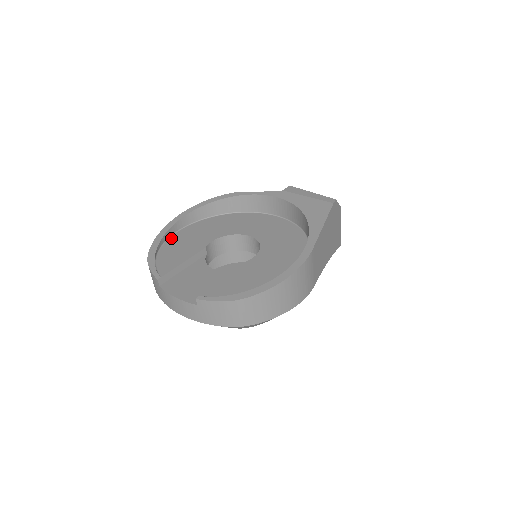
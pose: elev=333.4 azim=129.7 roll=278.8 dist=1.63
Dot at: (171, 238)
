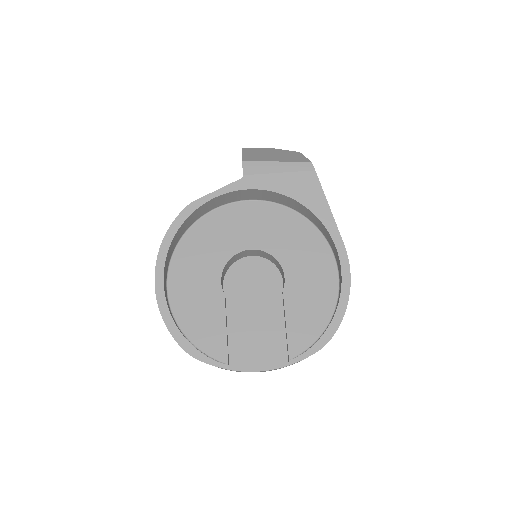
Dot at: (173, 306)
